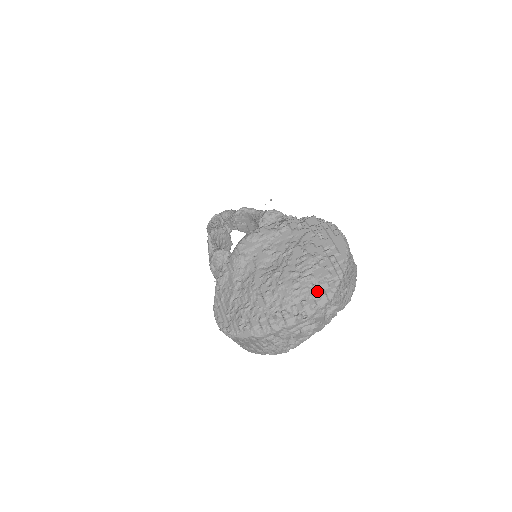
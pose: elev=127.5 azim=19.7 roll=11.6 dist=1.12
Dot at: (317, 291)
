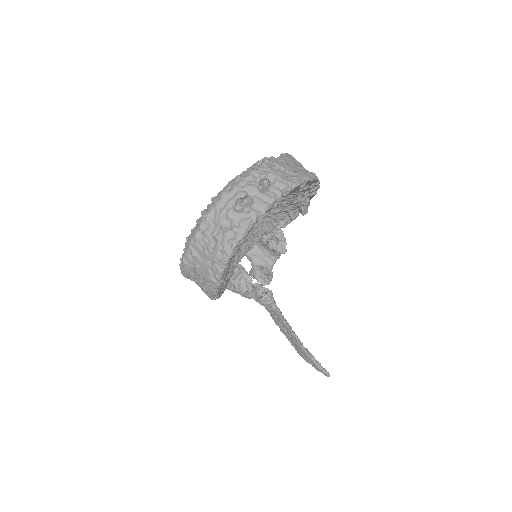
Dot at: (244, 172)
